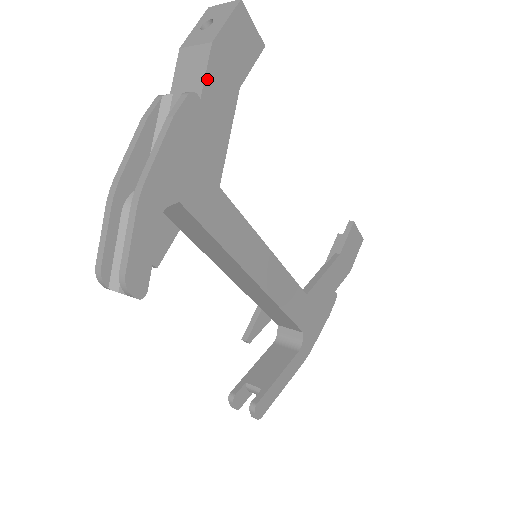
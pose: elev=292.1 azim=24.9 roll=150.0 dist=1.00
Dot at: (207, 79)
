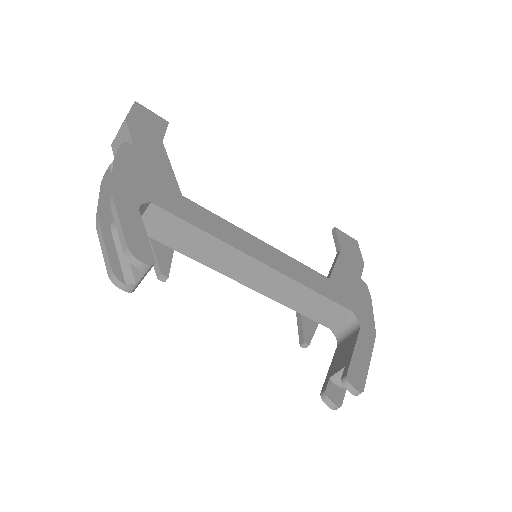
Dot at: (133, 136)
